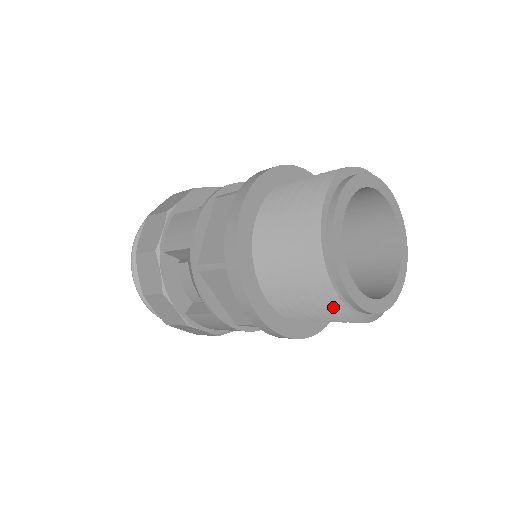
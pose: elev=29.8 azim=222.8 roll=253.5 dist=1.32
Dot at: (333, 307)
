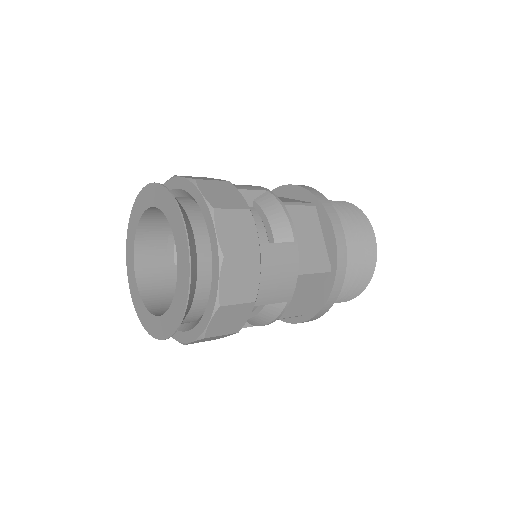
Dot at: (370, 248)
